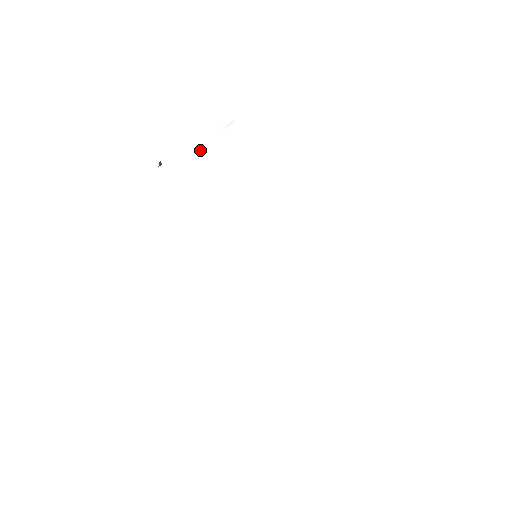
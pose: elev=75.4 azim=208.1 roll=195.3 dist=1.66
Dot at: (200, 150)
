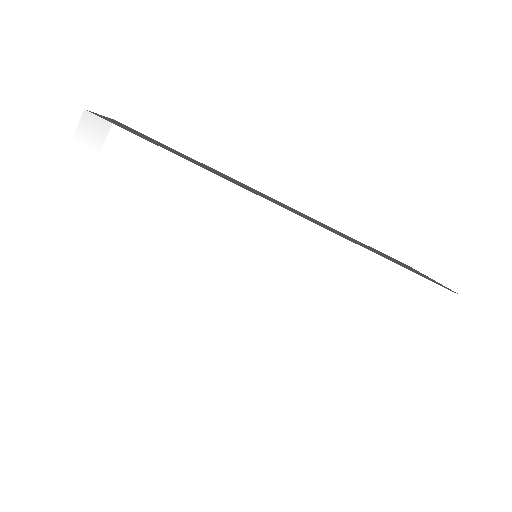
Dot at: (69, 189)
